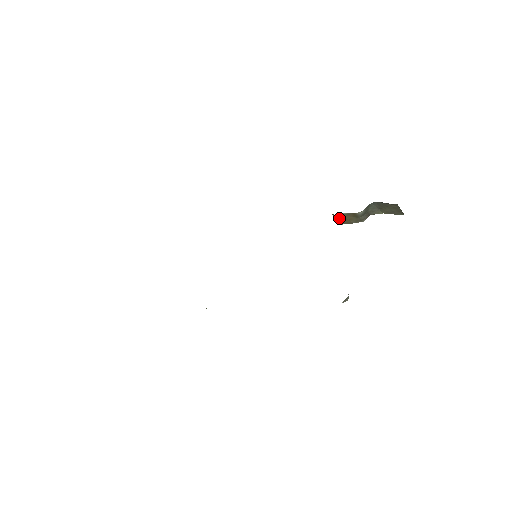
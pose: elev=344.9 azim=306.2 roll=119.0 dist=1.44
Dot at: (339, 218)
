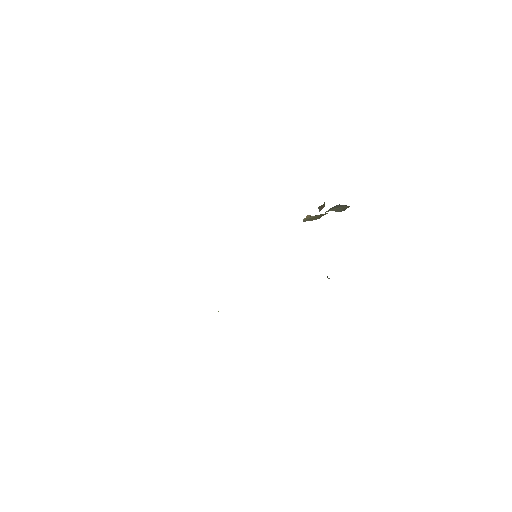
Dot at: (310, 218)
